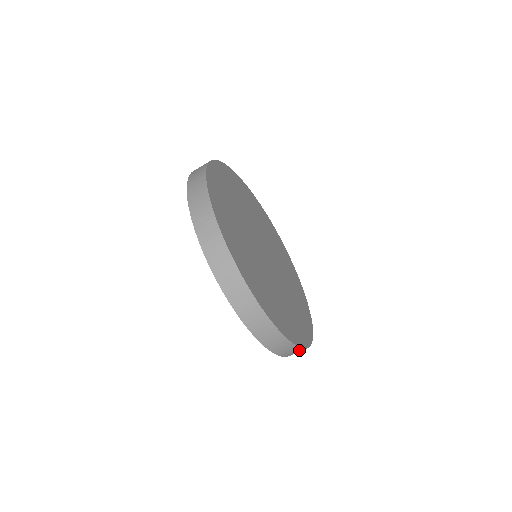
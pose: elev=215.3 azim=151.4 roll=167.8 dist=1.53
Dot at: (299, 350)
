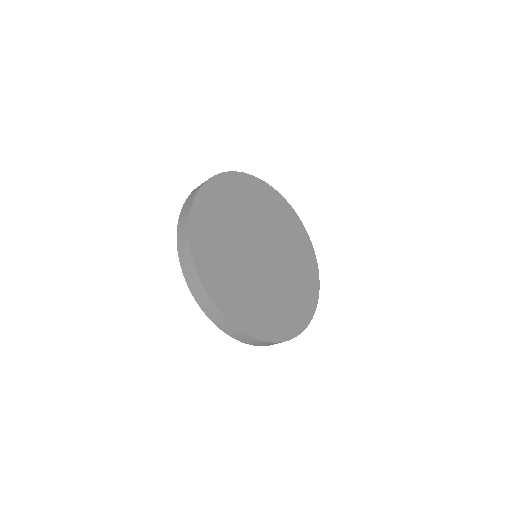
Dot at: (222, 318)
